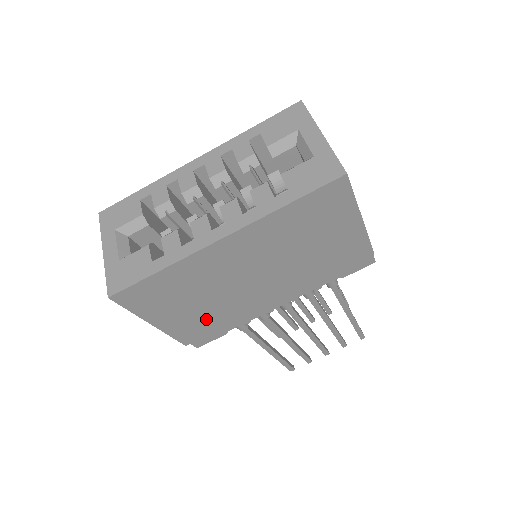
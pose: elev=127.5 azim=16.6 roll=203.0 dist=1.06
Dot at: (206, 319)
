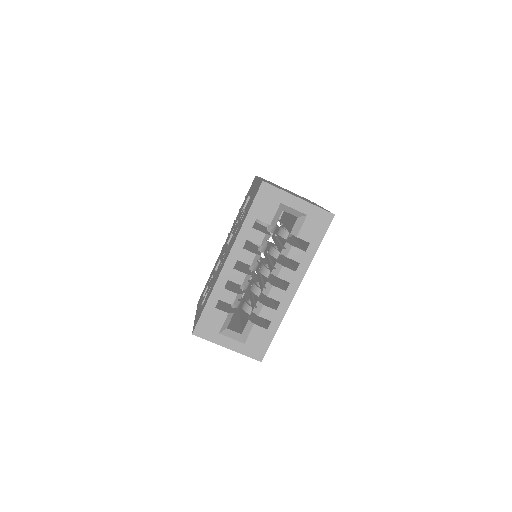
Dot at: occluded
